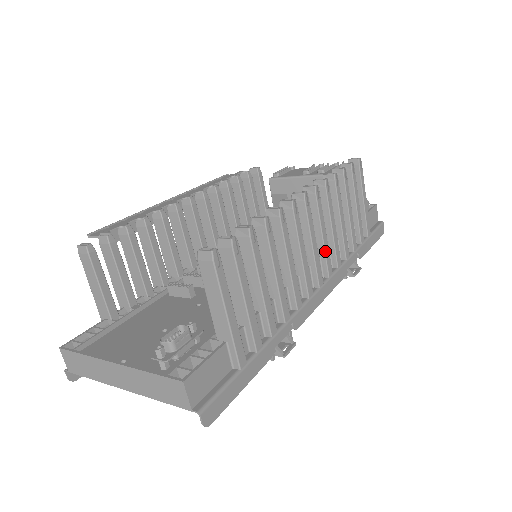
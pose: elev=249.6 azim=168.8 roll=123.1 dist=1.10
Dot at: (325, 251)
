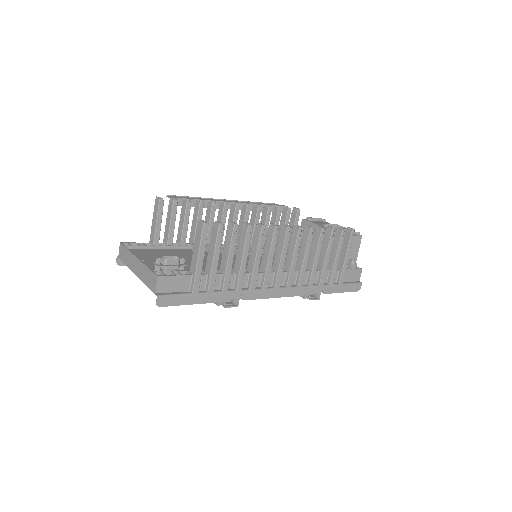
Dot at: (291, 269)
